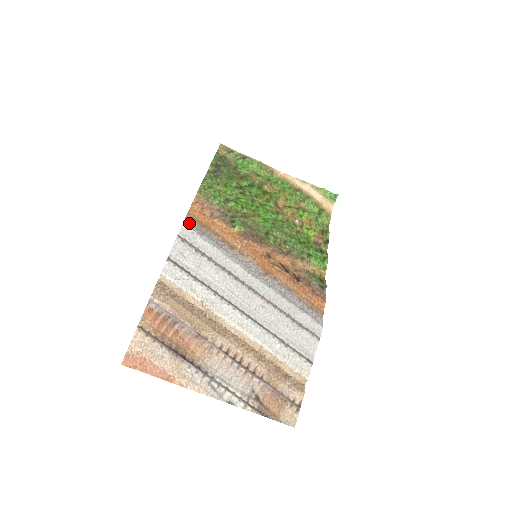
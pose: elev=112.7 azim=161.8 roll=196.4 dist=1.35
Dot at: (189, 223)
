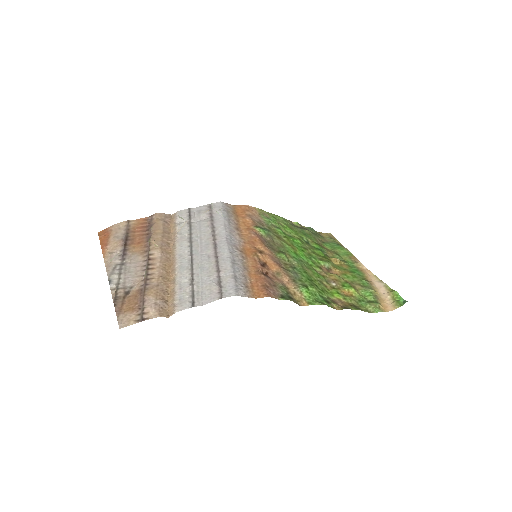
Dot at: (226, 205)
